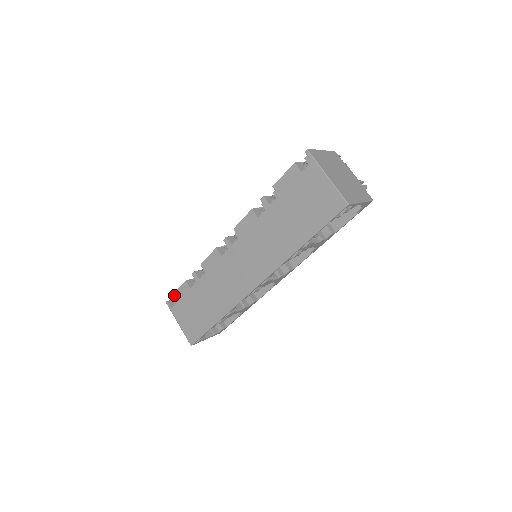
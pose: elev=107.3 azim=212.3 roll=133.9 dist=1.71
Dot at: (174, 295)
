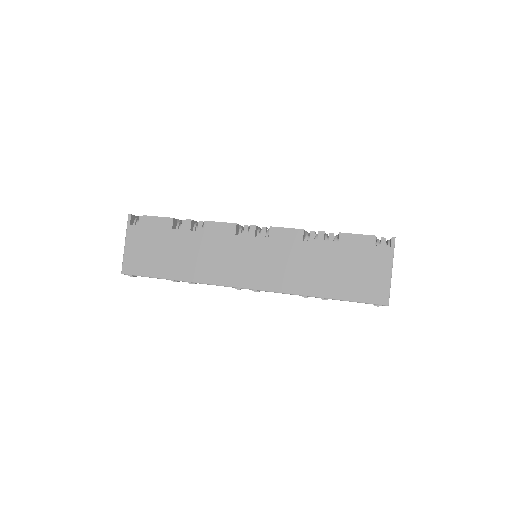
Dot at: (146, 217)
